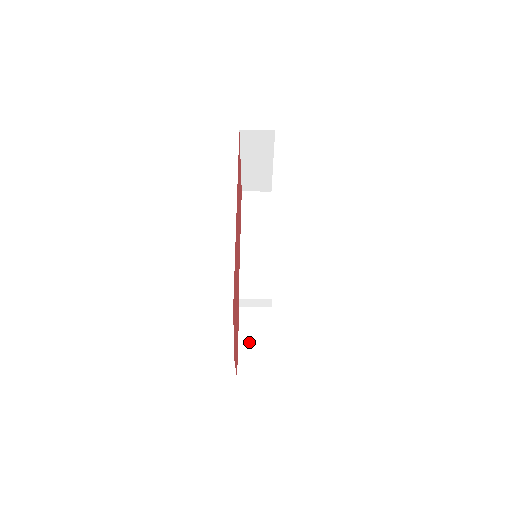
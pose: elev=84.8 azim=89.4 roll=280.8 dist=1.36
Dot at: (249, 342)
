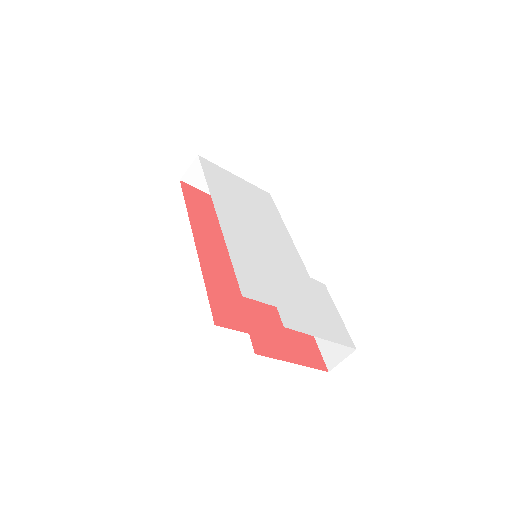
Dot at: occluded
